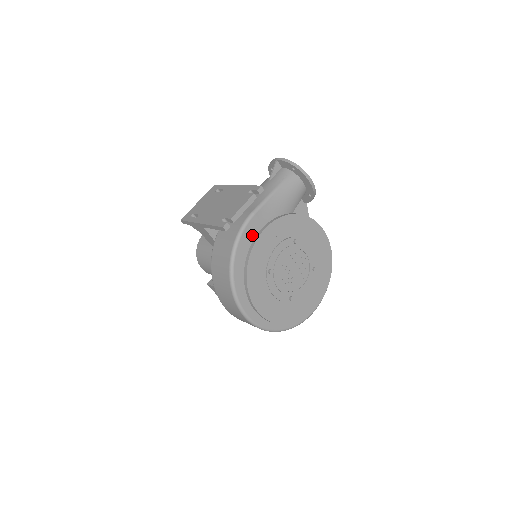
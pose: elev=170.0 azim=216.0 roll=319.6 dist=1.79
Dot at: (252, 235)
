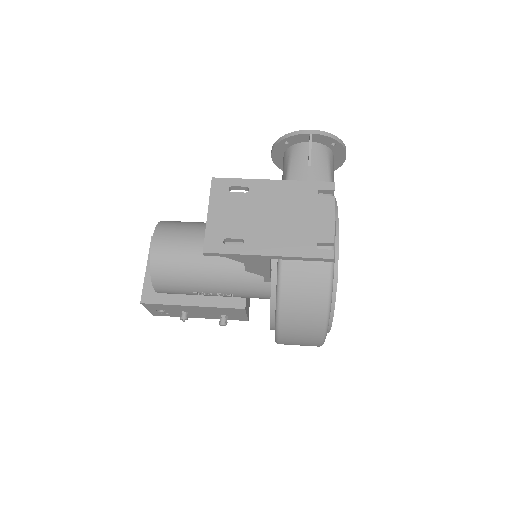
Dot at: occluded
